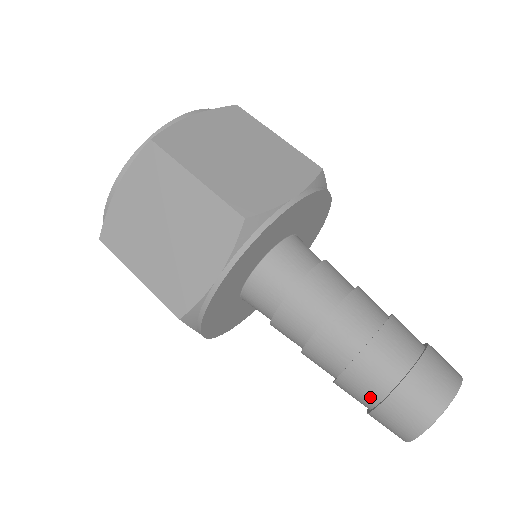
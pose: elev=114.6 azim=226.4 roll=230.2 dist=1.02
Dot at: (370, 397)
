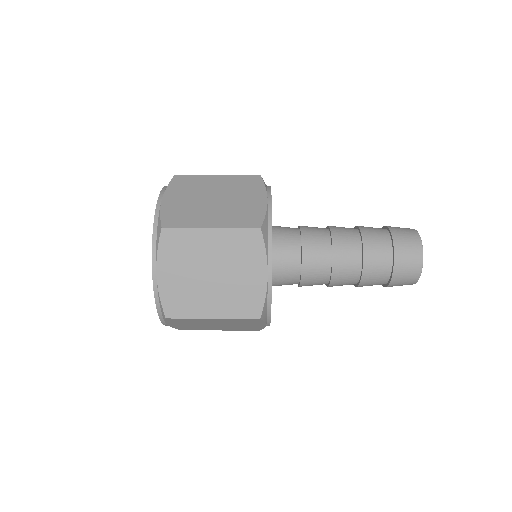
Dot at: (386, 245)
